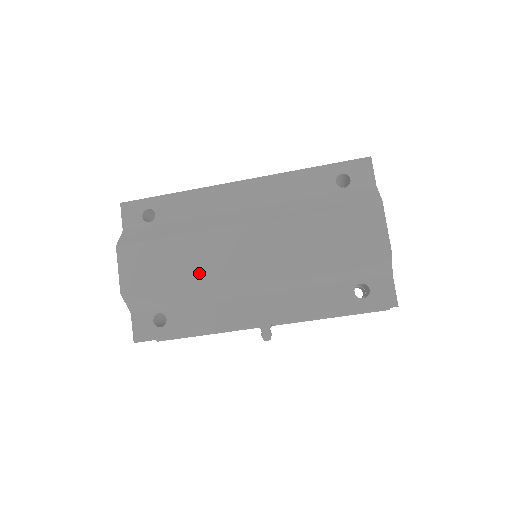
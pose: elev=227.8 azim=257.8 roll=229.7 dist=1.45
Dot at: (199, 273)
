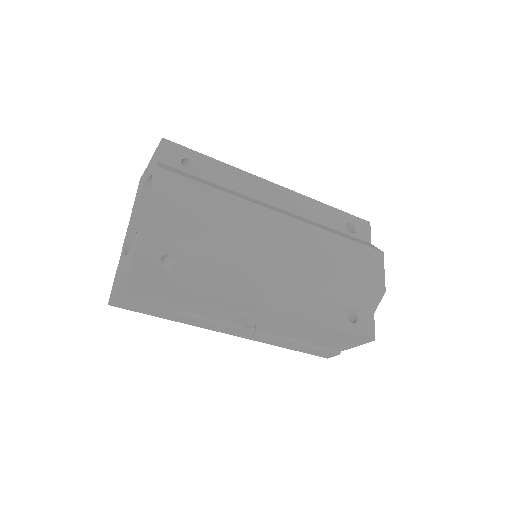
Dot at: (236, 233)
